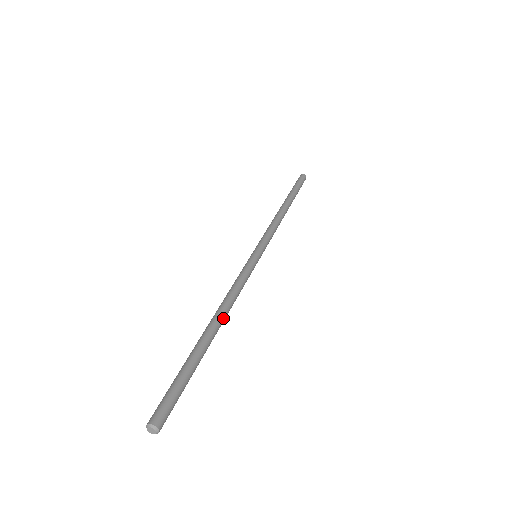
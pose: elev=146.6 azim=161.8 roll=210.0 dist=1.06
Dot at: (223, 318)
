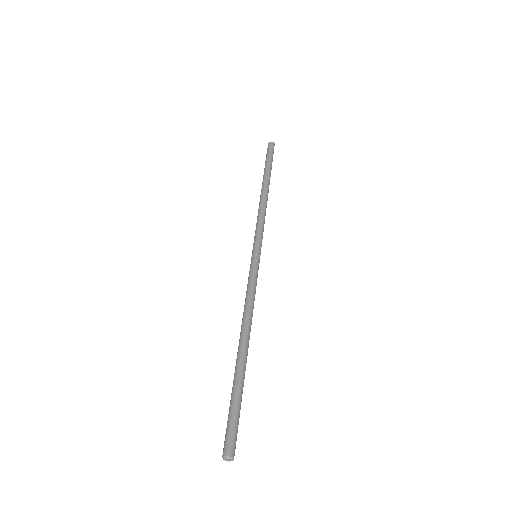
Dot at: (248, 333)
